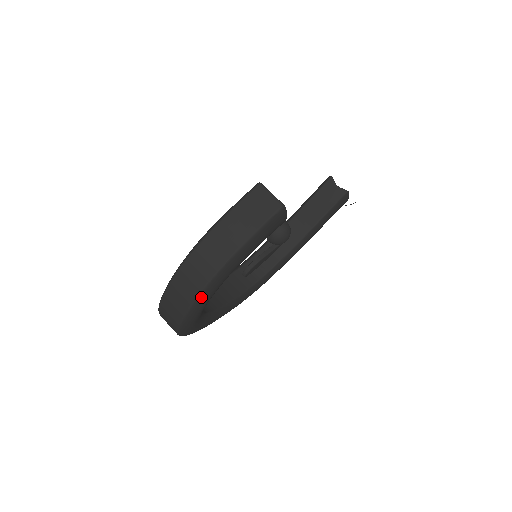
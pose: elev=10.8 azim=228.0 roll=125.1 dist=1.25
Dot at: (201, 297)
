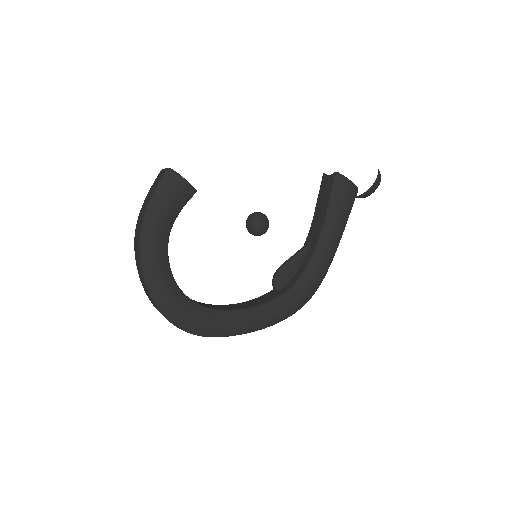
Dot at: (143, 263)
